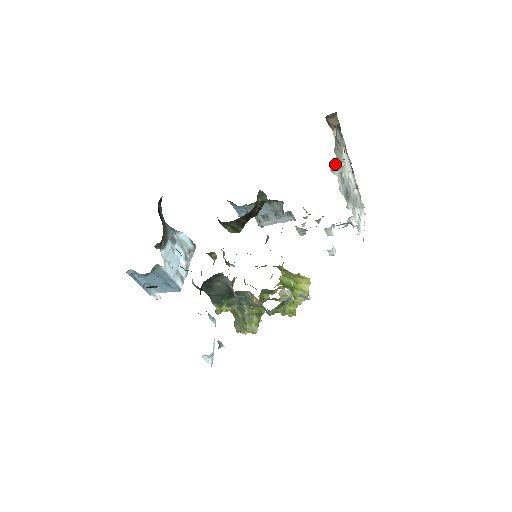
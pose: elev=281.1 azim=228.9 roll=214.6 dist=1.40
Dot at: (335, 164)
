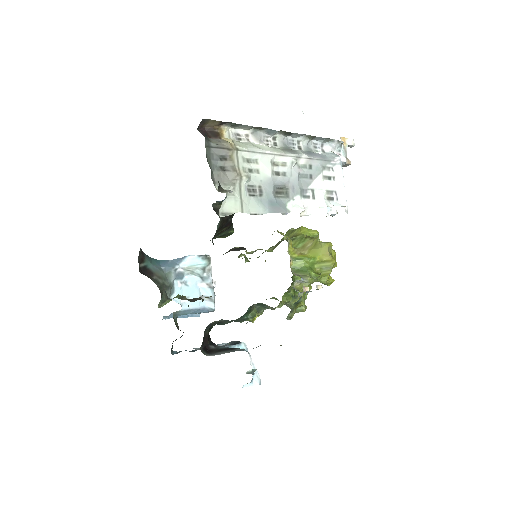
Dot at: (227, 200)
